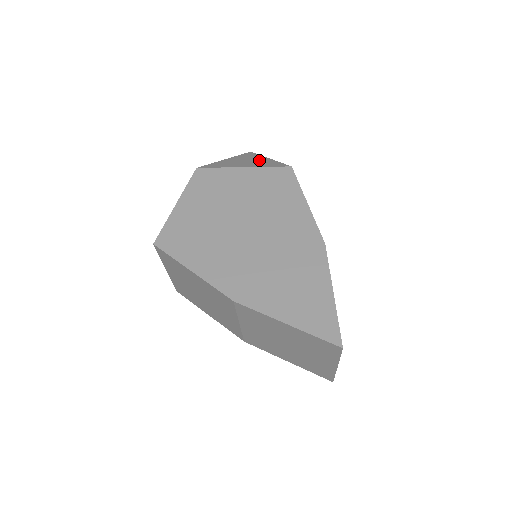
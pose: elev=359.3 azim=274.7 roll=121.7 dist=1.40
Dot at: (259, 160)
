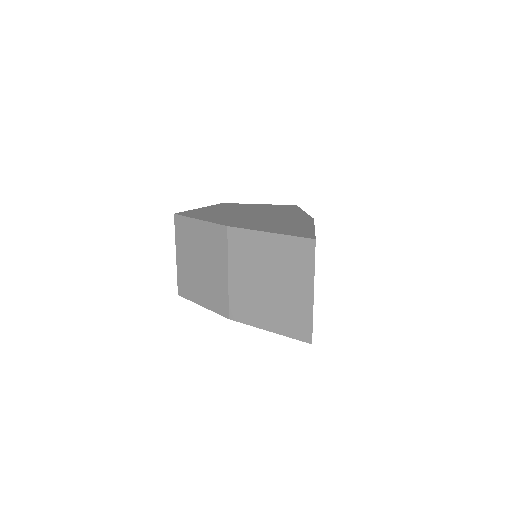
Dot at: occluded
